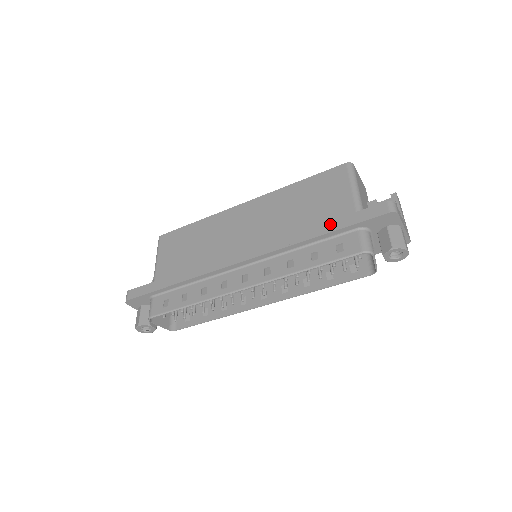
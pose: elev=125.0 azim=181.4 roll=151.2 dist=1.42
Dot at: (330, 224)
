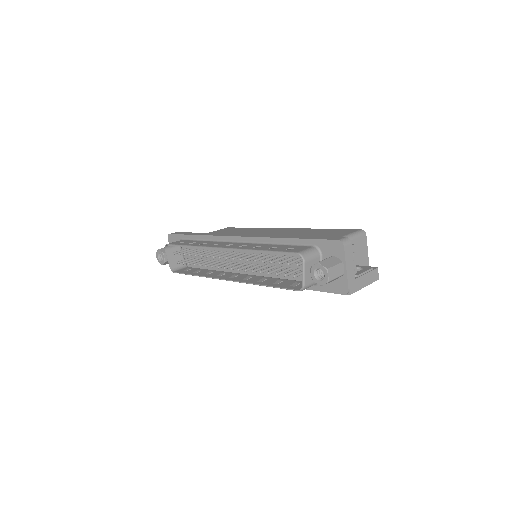
Dot at: (302, 236)
